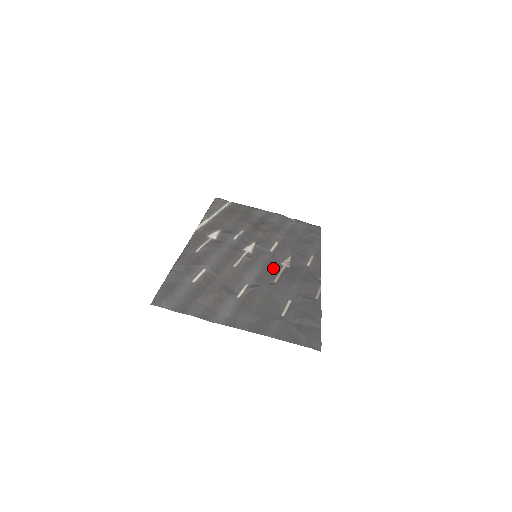
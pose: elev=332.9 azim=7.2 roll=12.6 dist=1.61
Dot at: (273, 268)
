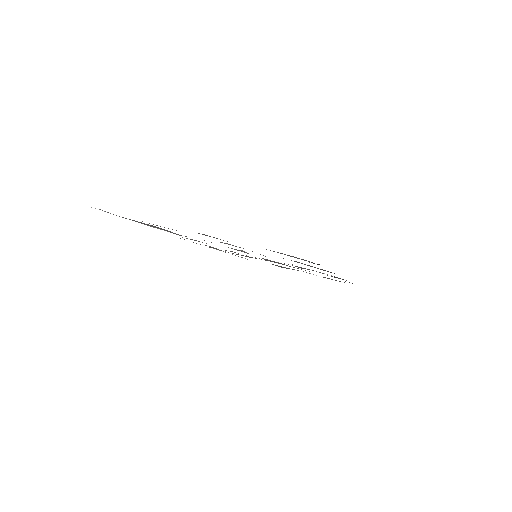
Dot at: occluded
